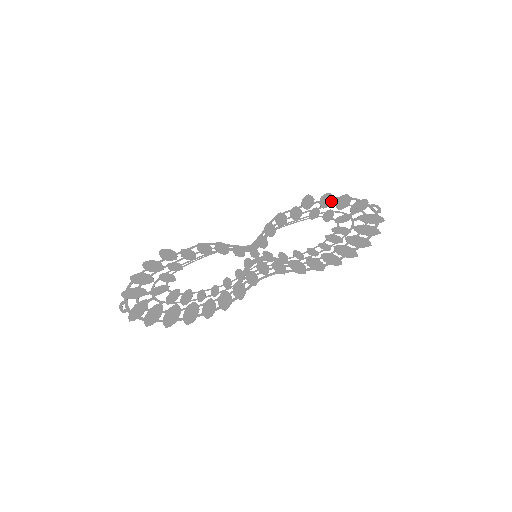
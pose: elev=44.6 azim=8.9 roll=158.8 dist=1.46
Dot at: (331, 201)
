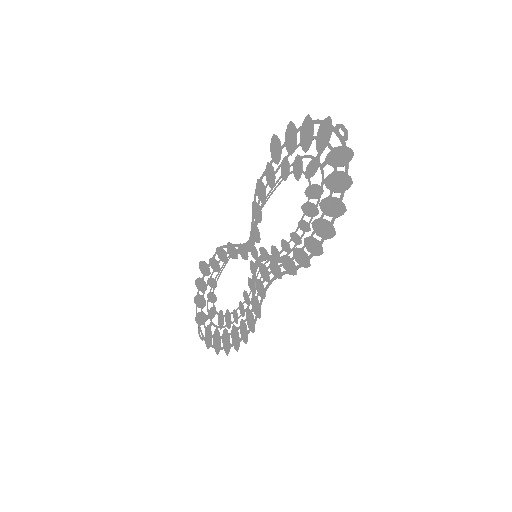
Dot at: (295, 138)
